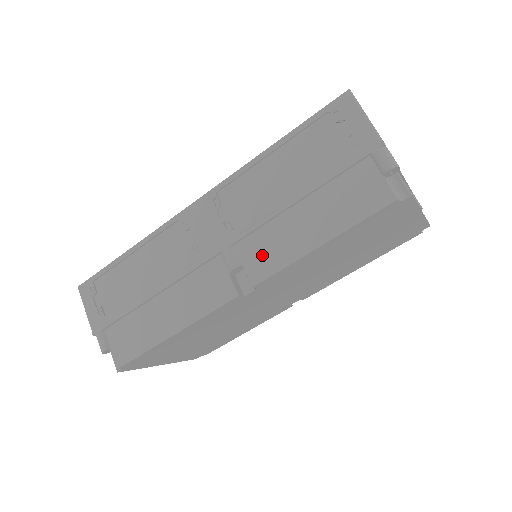
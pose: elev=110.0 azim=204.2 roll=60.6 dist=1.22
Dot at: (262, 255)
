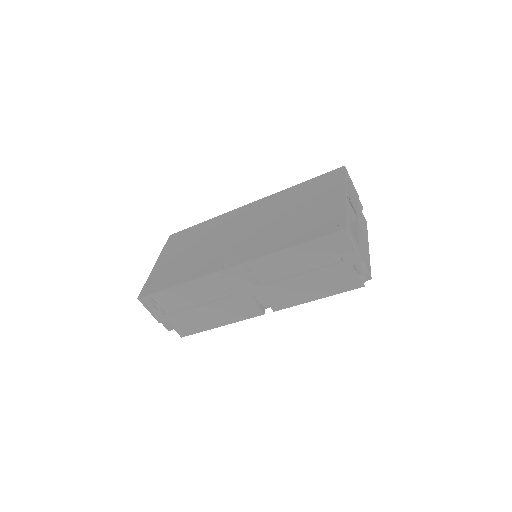
Dot at: (280, 299)
